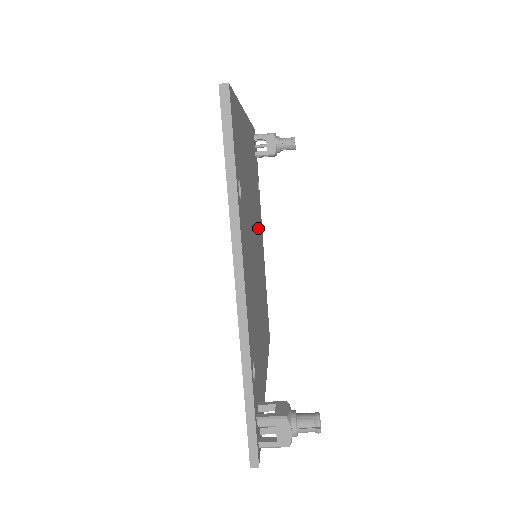
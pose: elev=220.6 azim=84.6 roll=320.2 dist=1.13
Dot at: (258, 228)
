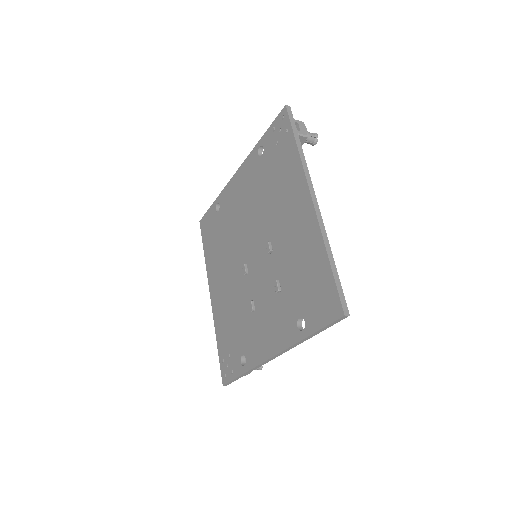
Dot at: occluded
